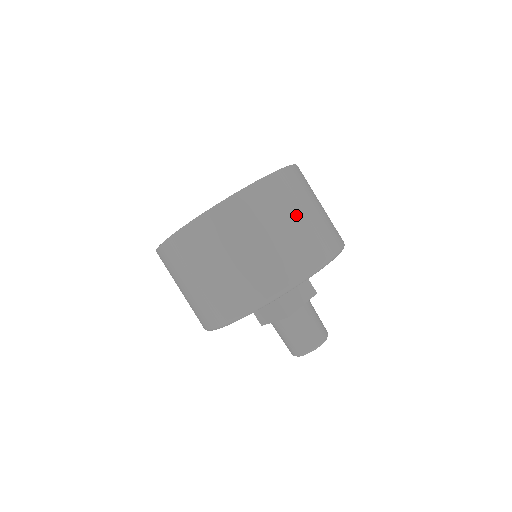
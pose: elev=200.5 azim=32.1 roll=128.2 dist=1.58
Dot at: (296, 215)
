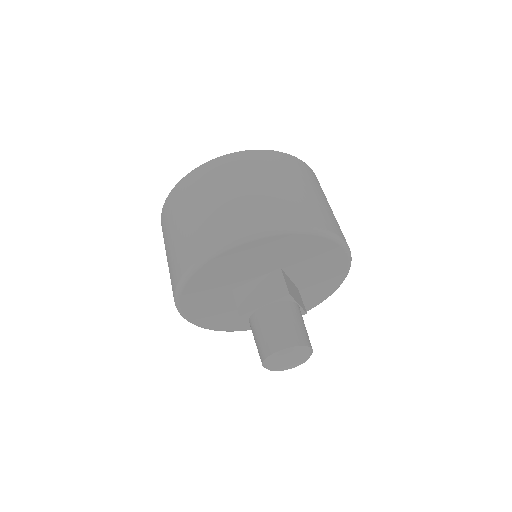
Dot at: (210, 199)
